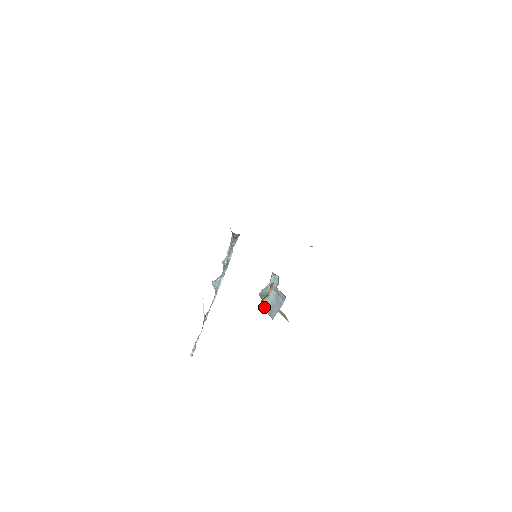
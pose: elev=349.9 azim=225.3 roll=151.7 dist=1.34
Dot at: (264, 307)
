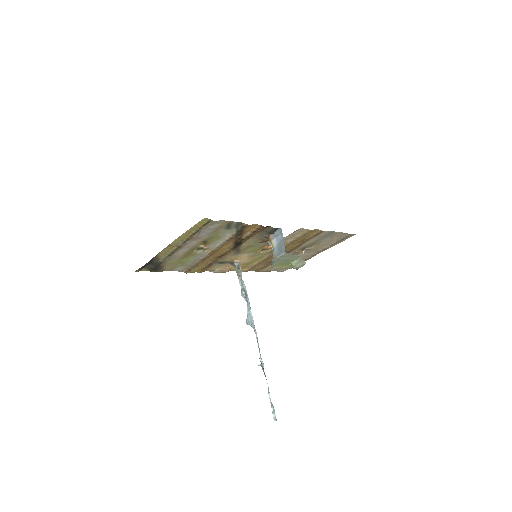
Dot at: (275, 256)
